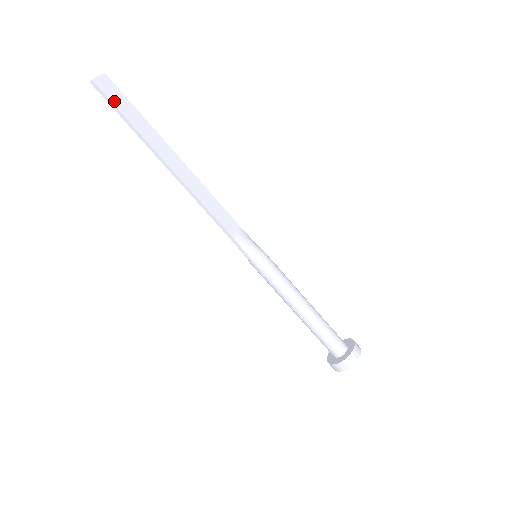
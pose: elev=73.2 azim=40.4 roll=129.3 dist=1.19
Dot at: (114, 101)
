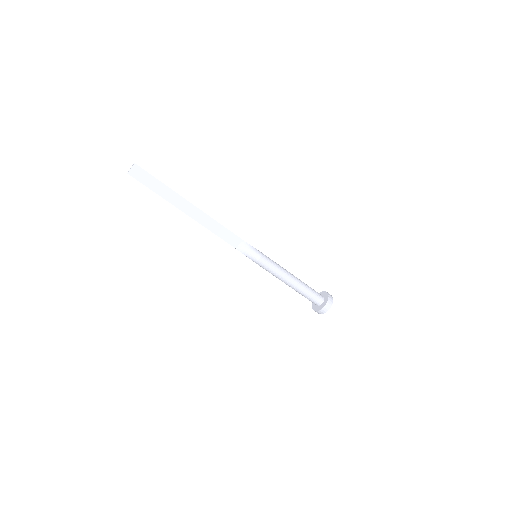
Dot at: (145, 183)
